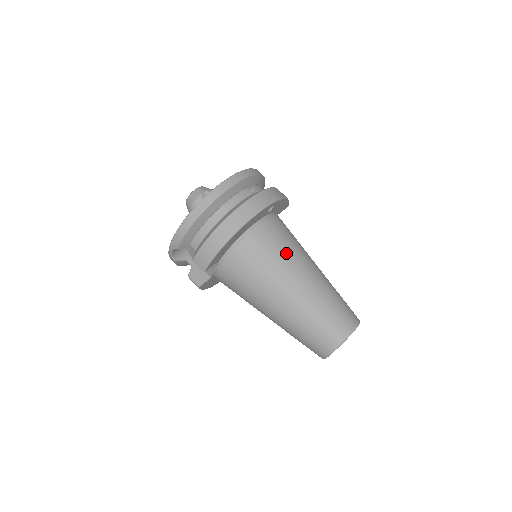
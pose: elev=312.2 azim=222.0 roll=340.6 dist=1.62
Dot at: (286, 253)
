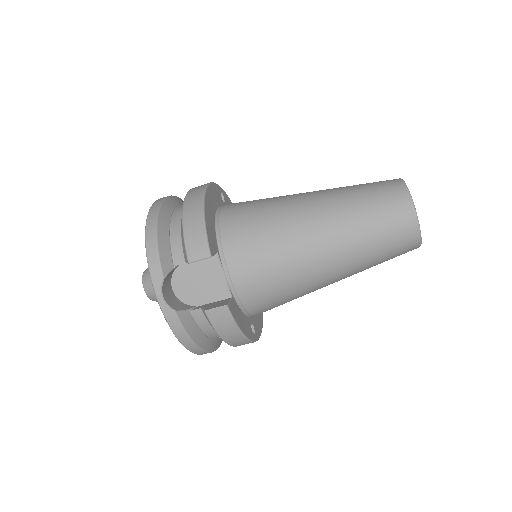
Dot at: occluded
